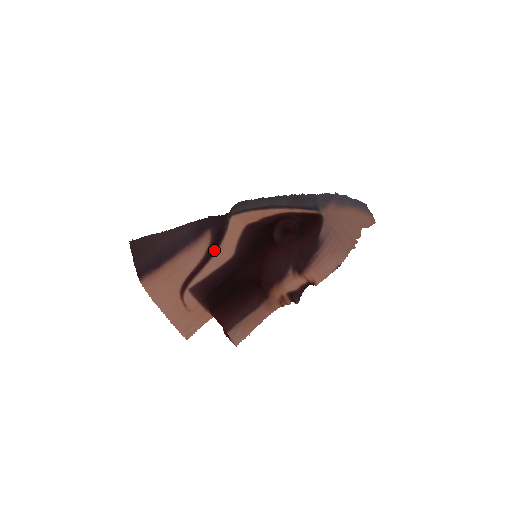
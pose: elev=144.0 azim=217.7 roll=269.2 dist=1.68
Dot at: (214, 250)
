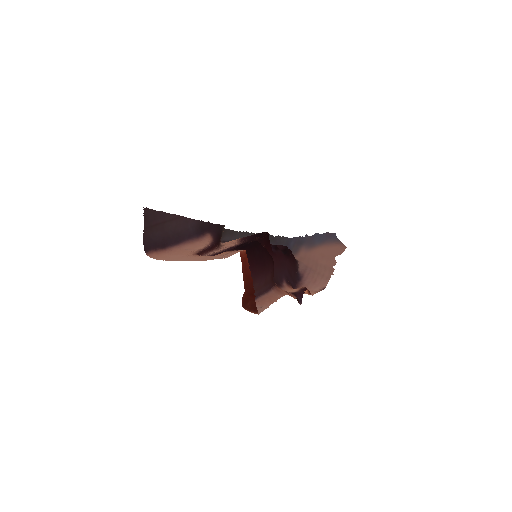
Dot at: (217, 246)
